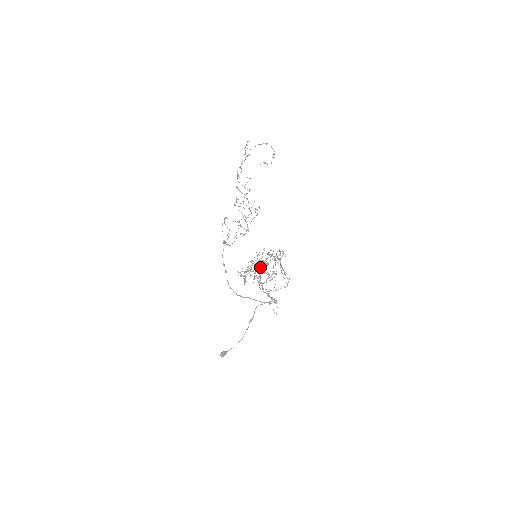
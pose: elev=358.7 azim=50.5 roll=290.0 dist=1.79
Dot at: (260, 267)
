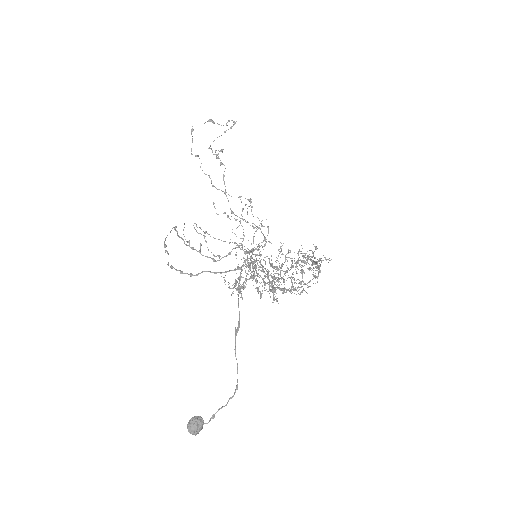
Dot at: (274, 276)
